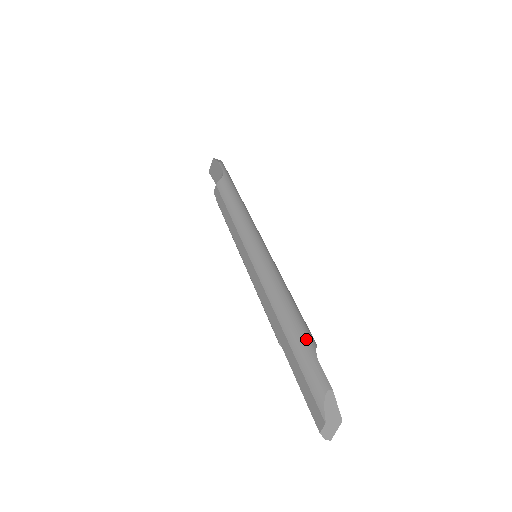
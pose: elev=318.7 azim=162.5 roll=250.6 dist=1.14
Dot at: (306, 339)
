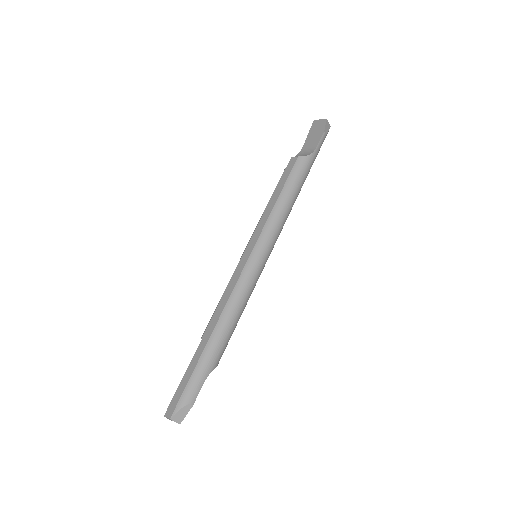
Dot at: (214, 360)
